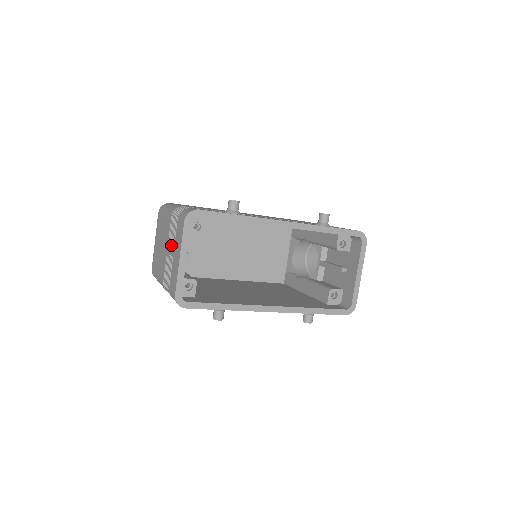
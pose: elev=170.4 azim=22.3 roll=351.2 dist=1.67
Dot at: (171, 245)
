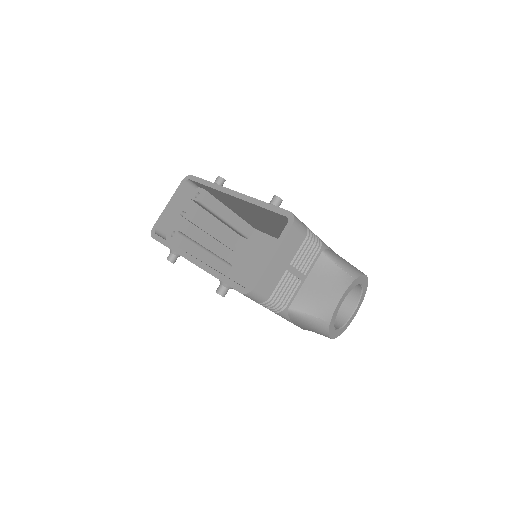
Dot at: occluded
